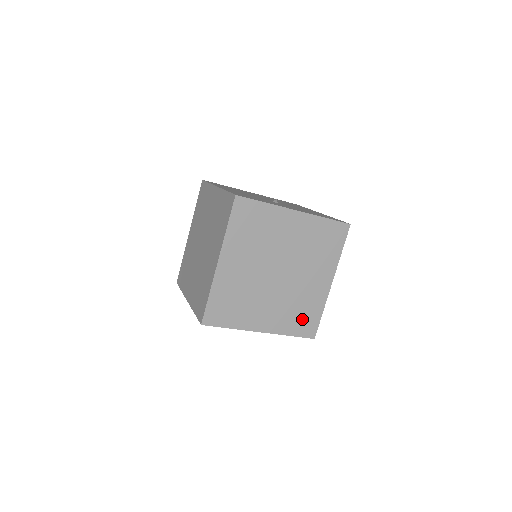
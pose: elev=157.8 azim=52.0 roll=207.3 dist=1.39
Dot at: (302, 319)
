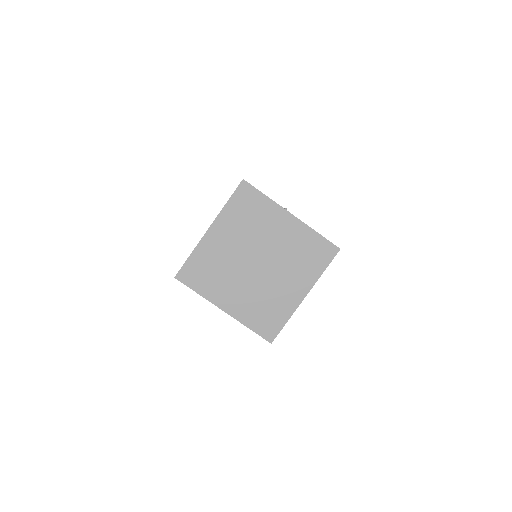
Dot at: (265, 318)
